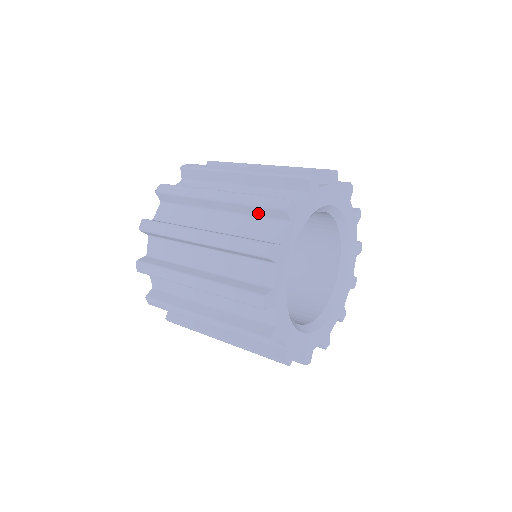
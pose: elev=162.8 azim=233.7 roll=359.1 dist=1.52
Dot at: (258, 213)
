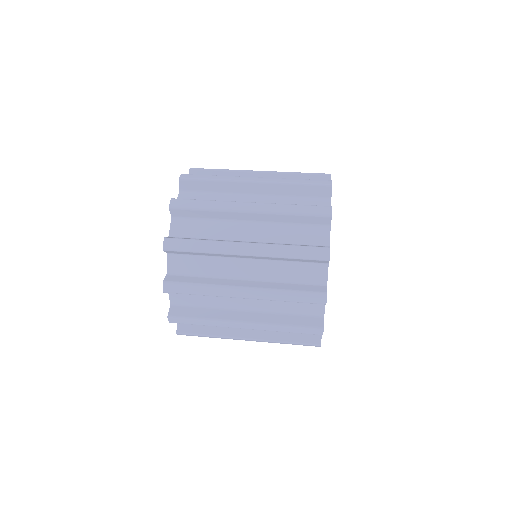
Dot at: occluded
